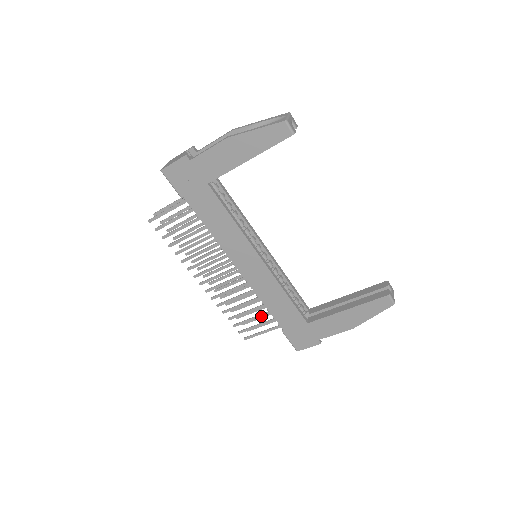
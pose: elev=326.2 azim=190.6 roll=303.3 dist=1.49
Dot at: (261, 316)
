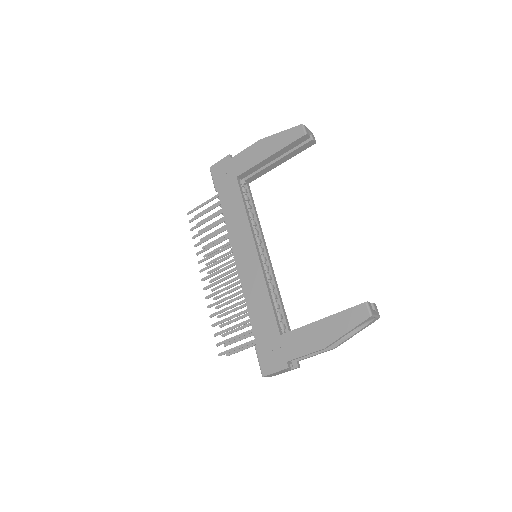
Dot at: (241, 324)
